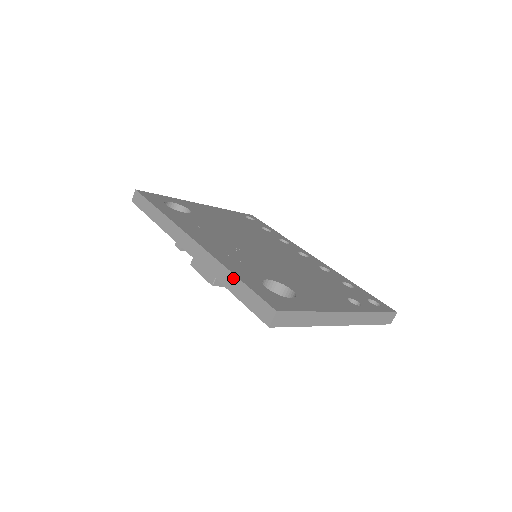
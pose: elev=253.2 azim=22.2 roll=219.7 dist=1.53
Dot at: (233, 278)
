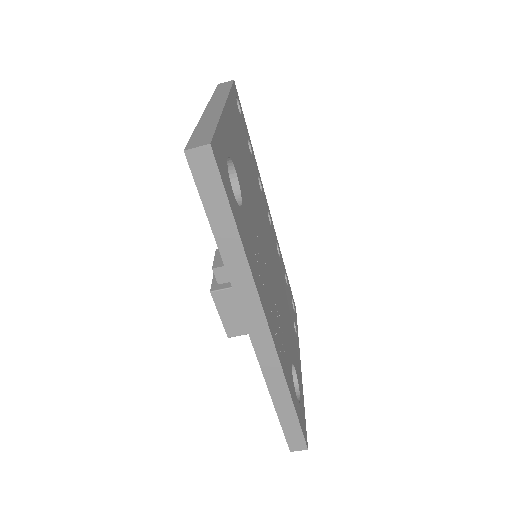
Dot at: (289, 404)
